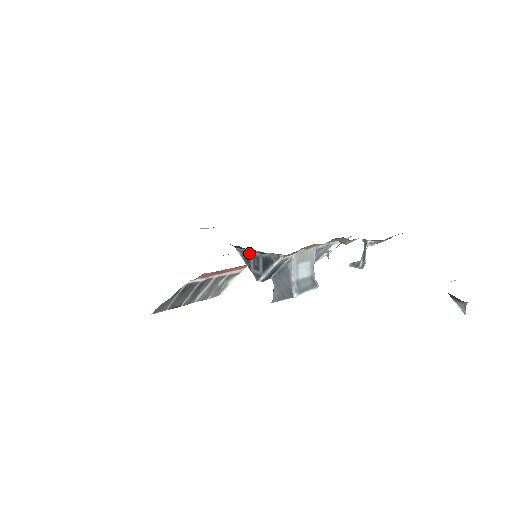
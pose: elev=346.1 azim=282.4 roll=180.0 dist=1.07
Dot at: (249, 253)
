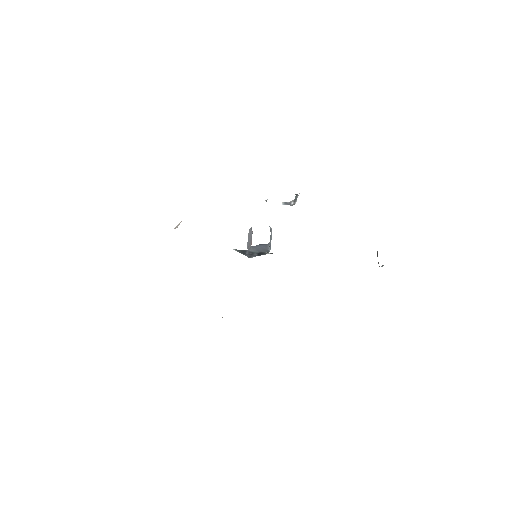
Dot at: (245, 251)
